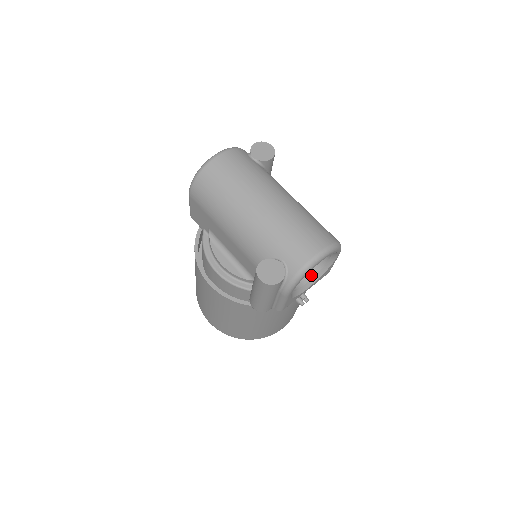
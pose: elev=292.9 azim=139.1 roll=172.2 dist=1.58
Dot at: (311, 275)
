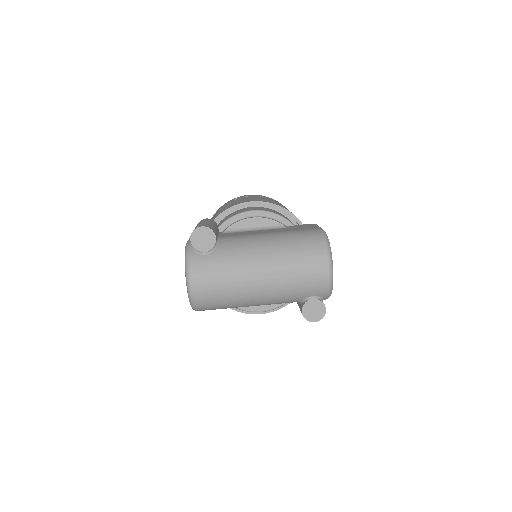
Dot at: occluded
